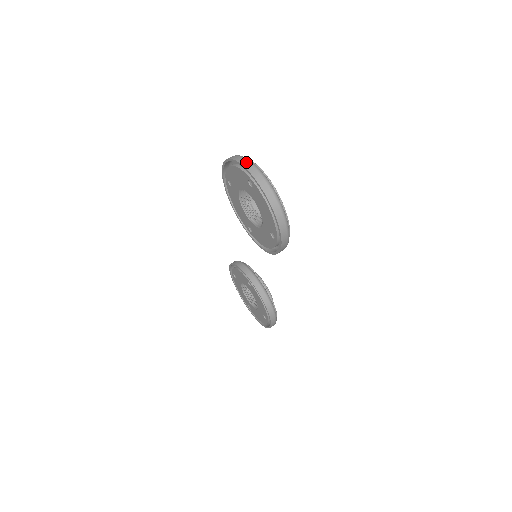
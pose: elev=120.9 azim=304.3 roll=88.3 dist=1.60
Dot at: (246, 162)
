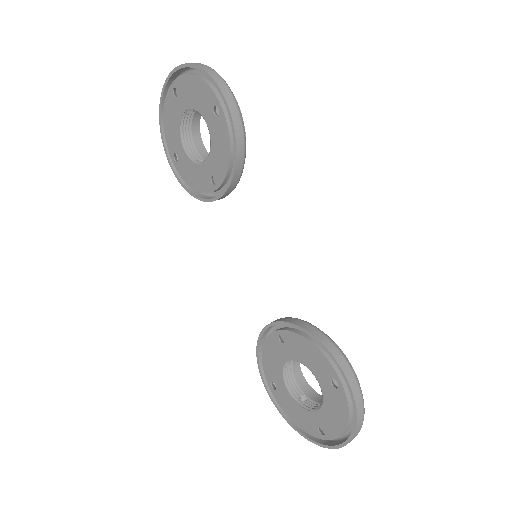
Dot at: (167, 88)
